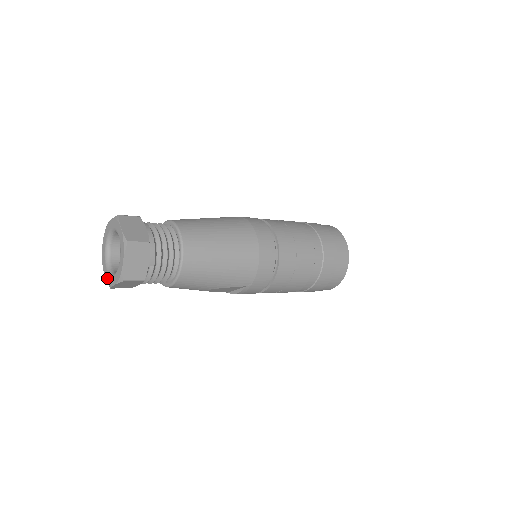
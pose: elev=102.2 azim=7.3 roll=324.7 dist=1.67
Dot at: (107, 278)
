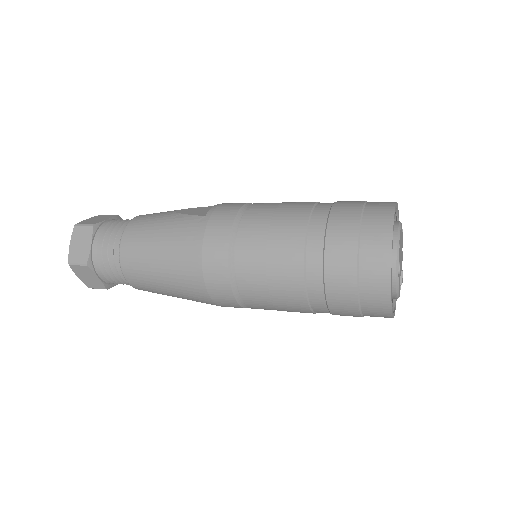
Dot at: occluded
